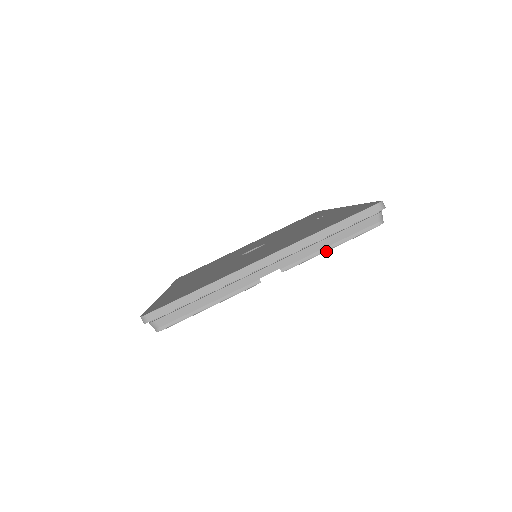
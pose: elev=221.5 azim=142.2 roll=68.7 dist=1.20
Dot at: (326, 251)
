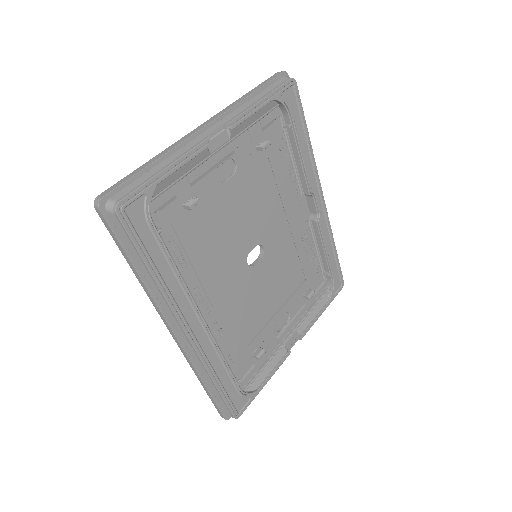
Dot at: (259, 107)
